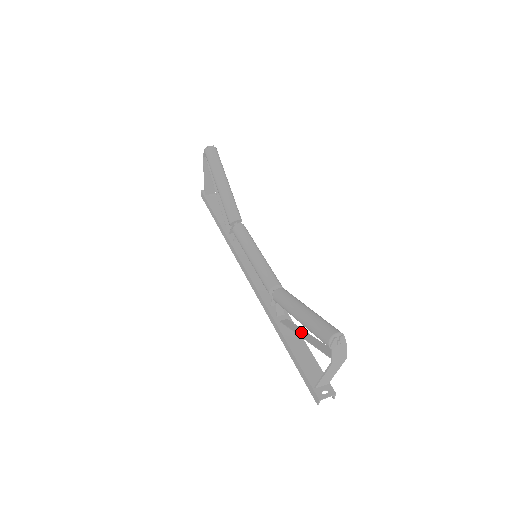
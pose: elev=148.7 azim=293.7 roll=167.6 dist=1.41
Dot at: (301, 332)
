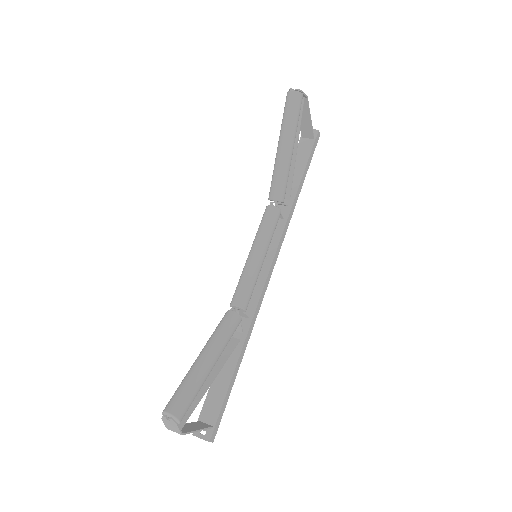
Dot at: (215, 368)
